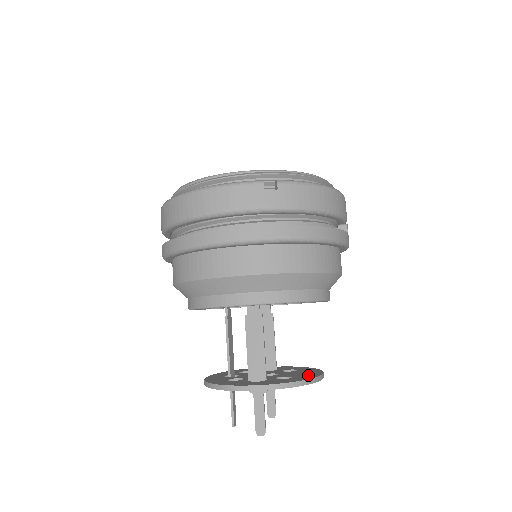
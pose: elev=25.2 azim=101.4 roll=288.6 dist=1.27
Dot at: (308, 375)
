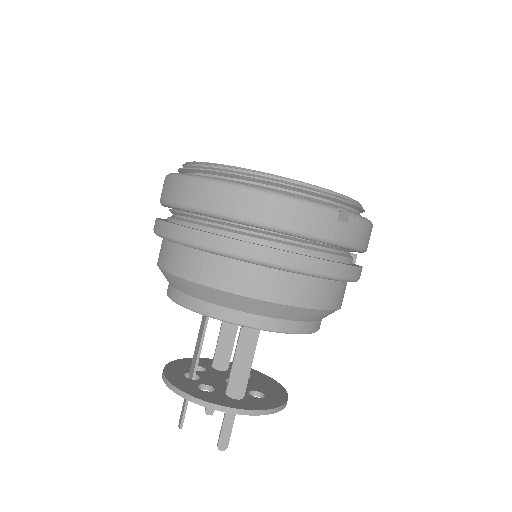
Dot at: (276, 392)
